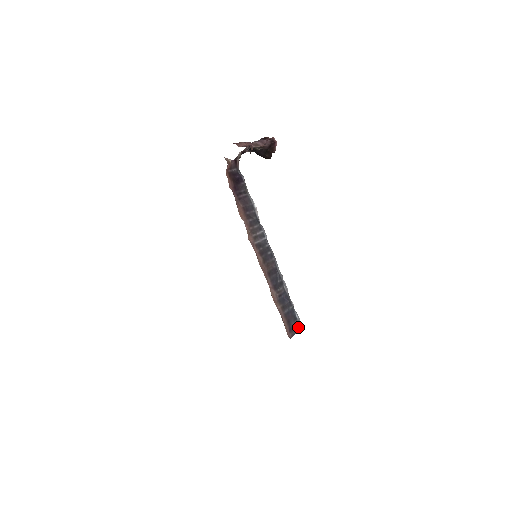
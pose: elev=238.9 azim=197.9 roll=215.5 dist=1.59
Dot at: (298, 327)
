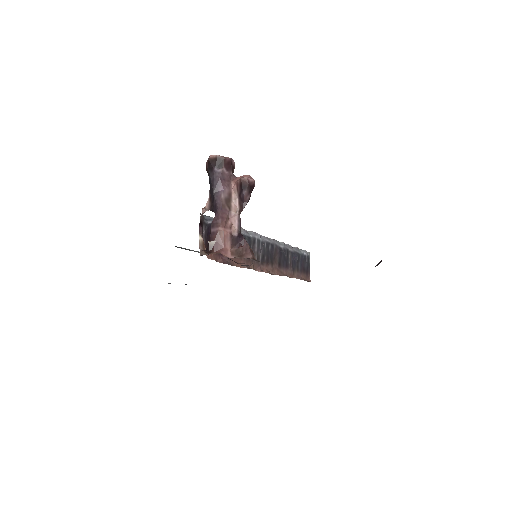
Dot at: (309, 260)
